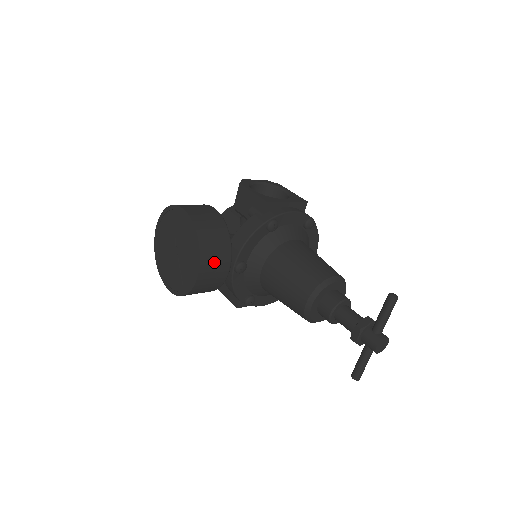
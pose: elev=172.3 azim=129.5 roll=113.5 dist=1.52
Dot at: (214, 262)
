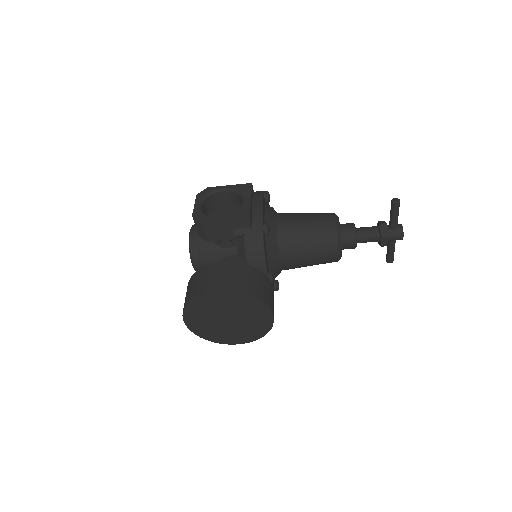
Dot at: (271, 297)
